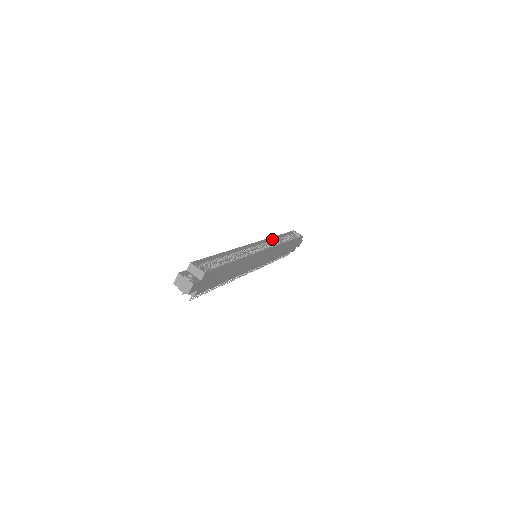
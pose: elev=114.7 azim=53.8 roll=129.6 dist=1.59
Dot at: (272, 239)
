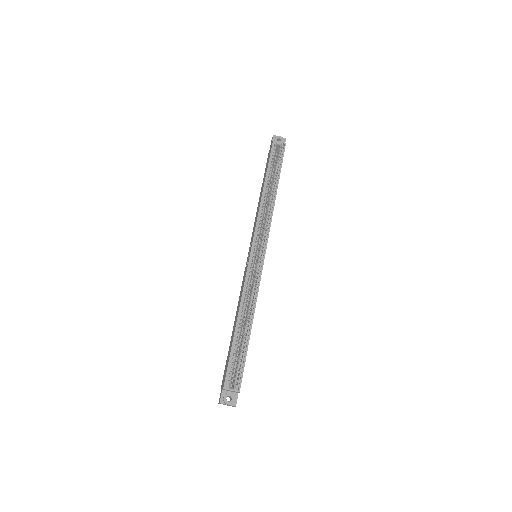
Dot at: (261, 208)
